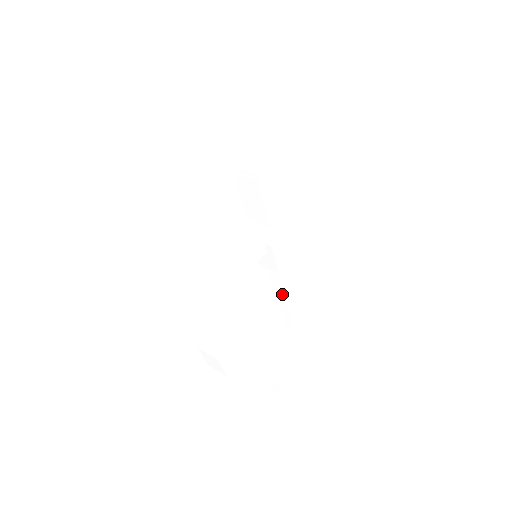
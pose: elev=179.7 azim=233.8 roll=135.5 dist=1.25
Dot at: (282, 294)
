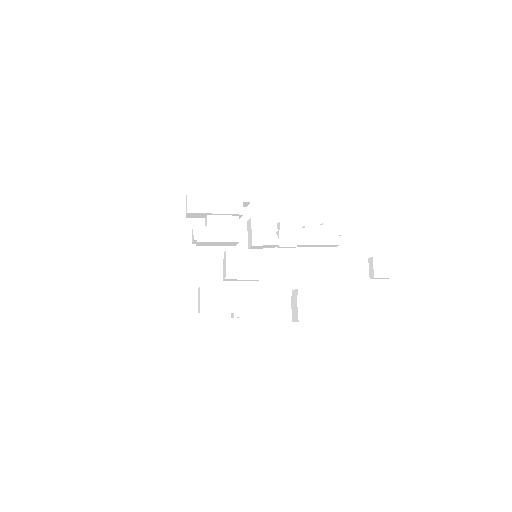
Dot at: (300, 246)
